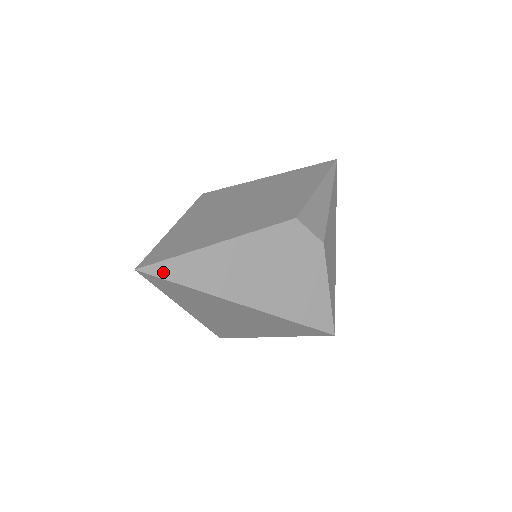
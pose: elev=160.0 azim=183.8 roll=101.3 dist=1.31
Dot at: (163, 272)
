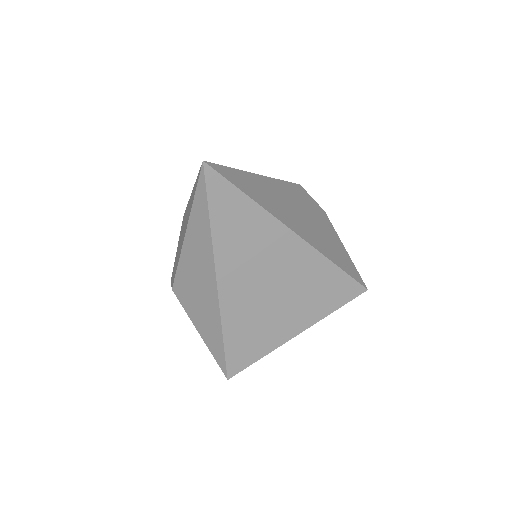
Dot at: (226, 175)
